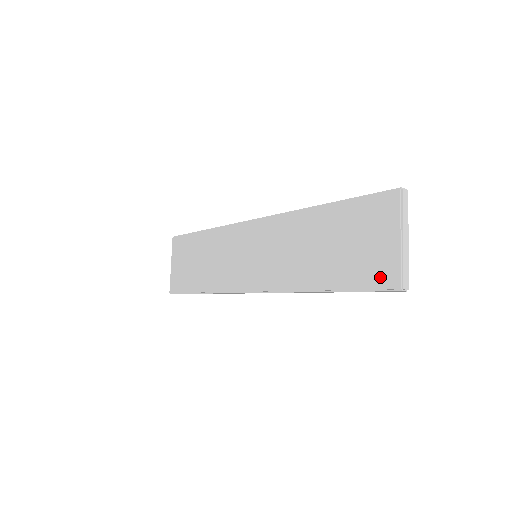
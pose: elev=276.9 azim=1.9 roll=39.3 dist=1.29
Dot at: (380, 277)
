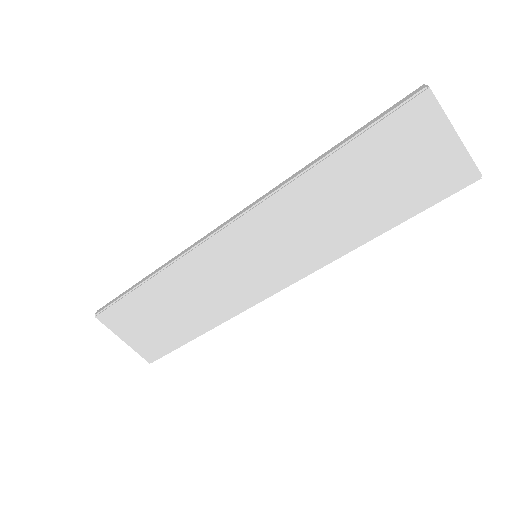
Dot at: (451, 182)
